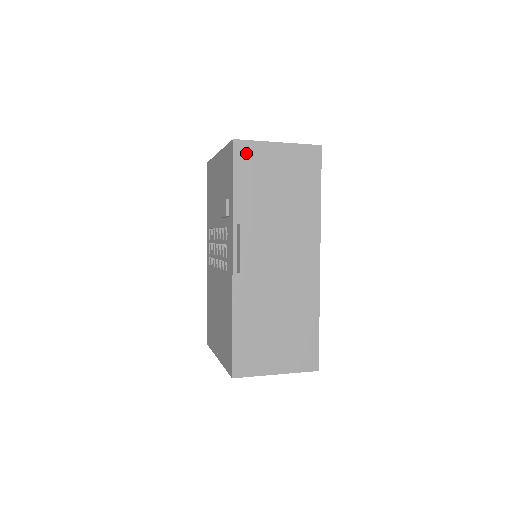
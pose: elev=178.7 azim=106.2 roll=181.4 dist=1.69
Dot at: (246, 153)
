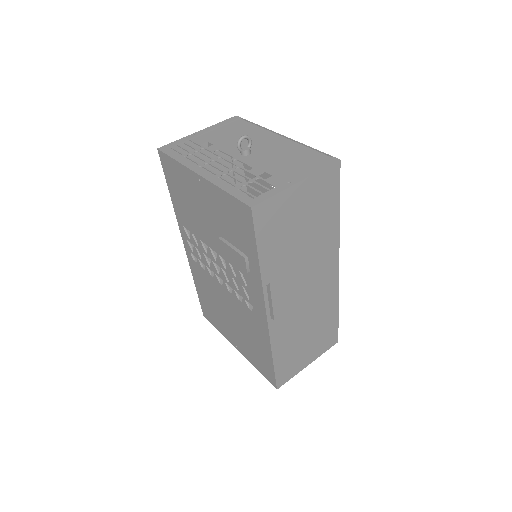
Dot at: (266, 214)
